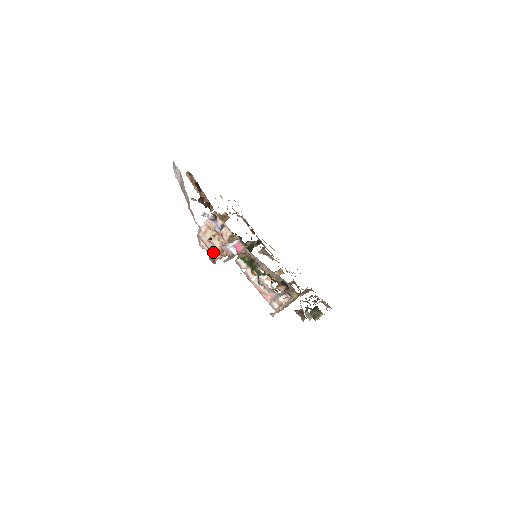
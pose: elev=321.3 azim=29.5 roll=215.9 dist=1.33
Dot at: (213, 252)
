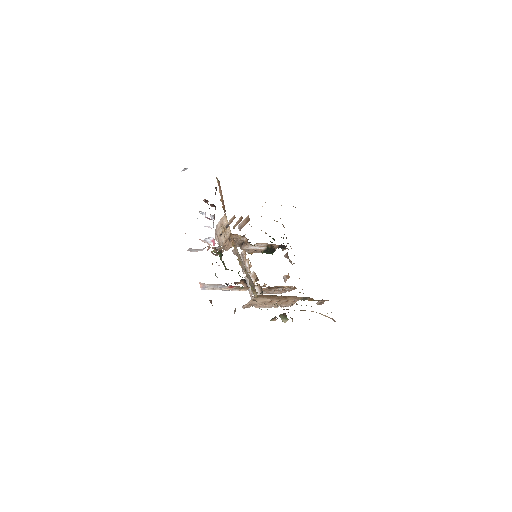
Dot at: (221, 245)
